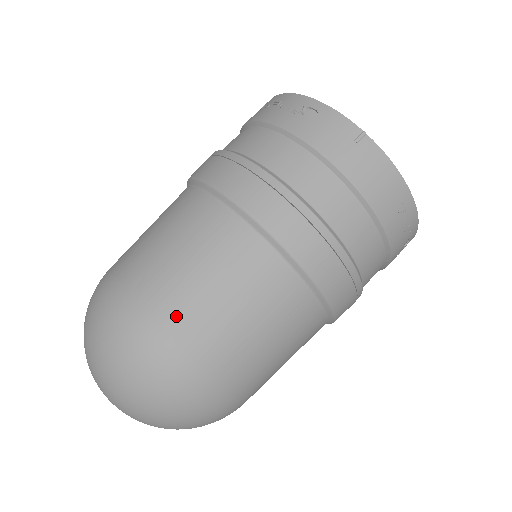
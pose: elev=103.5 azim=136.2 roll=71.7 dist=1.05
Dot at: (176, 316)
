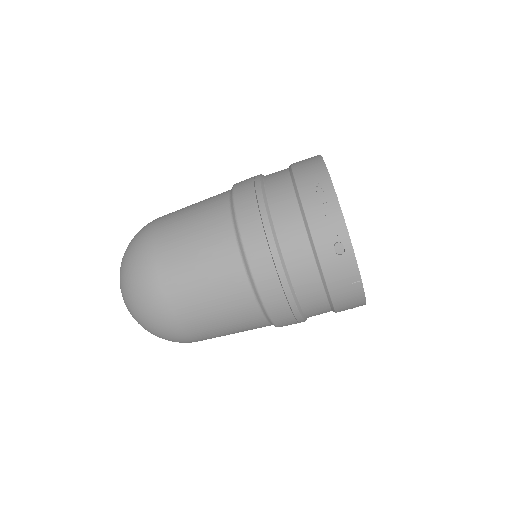
Dot at: (188, 321)
